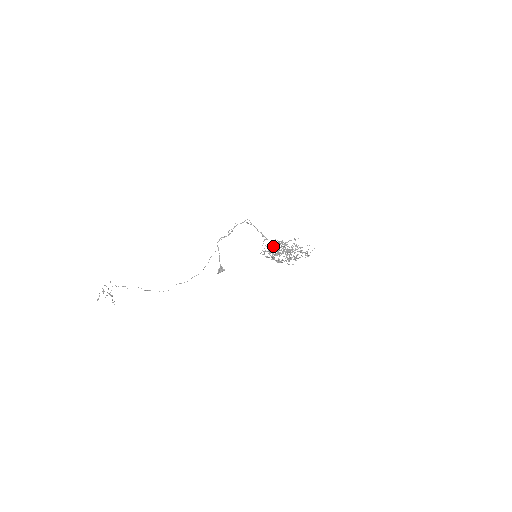
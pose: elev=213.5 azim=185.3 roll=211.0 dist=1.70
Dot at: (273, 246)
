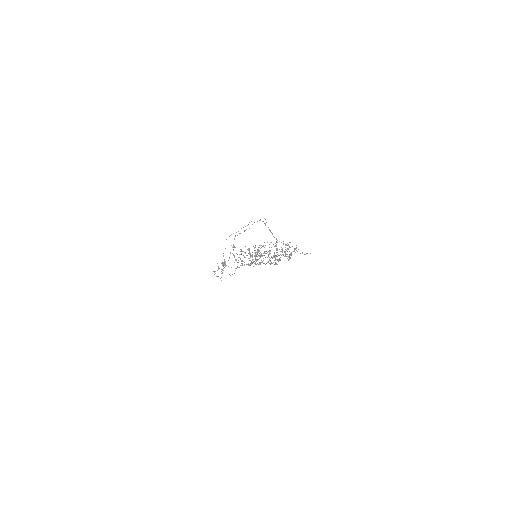
Dot at: occluded
